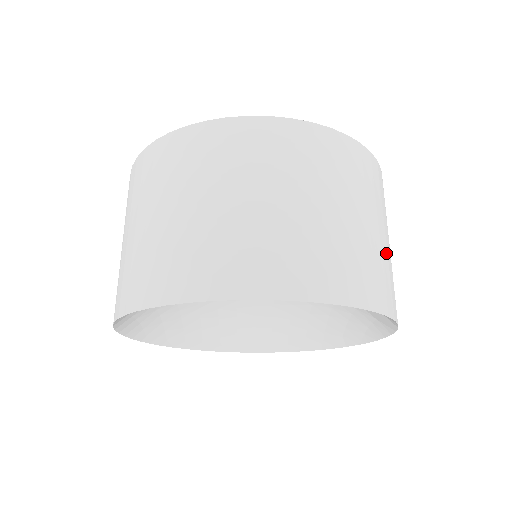
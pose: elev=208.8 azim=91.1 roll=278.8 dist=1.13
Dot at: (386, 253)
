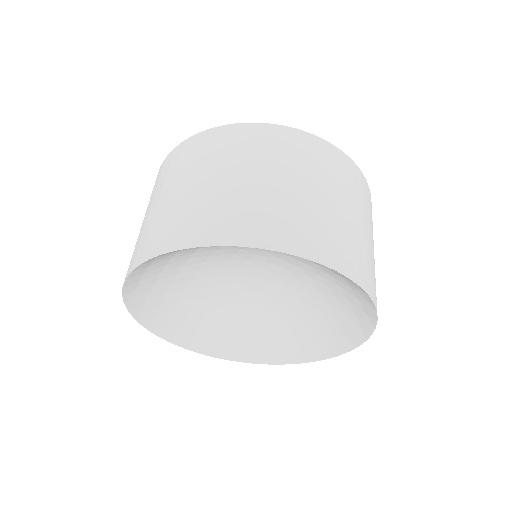
Dot at: occluded
